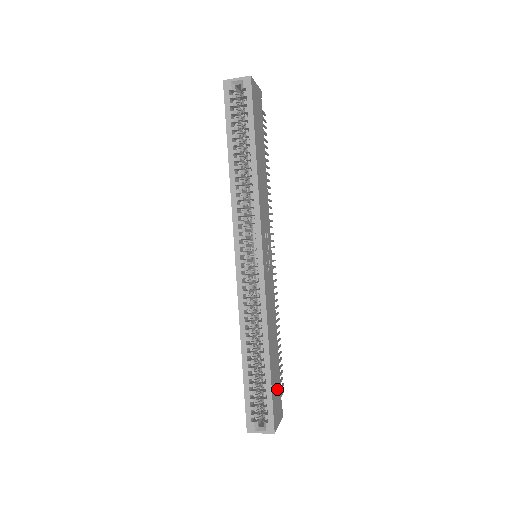
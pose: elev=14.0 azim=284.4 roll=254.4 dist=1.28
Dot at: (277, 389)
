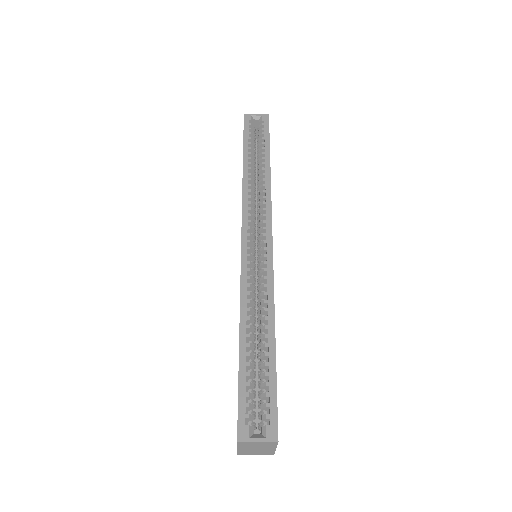
Dot at: occluded
